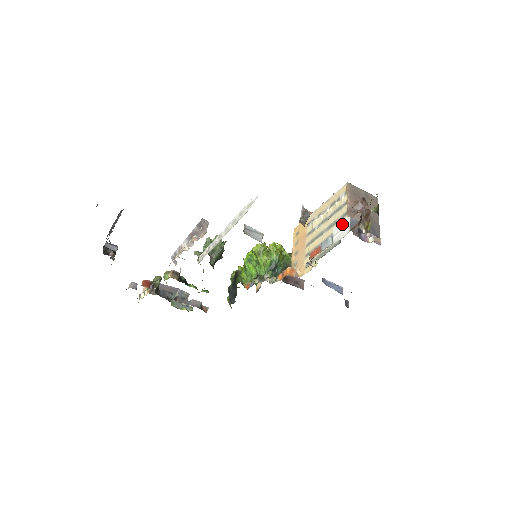
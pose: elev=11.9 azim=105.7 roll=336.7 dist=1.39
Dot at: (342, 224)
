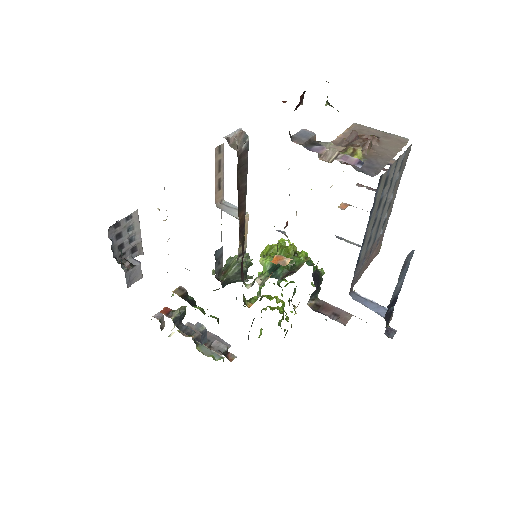
Dot at: occluded
